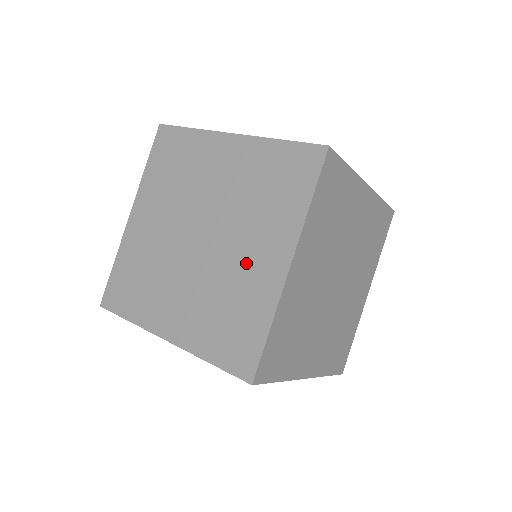
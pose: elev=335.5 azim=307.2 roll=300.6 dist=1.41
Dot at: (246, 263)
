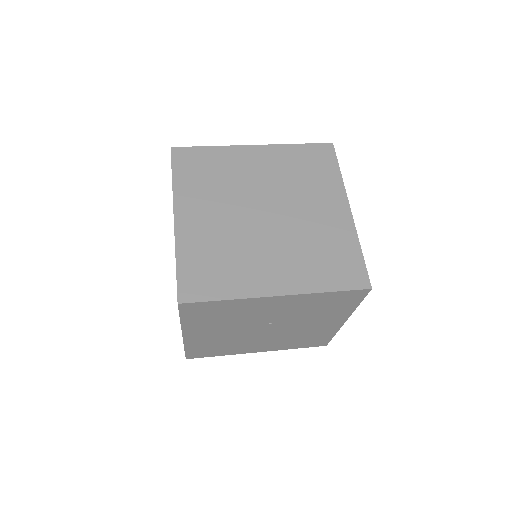
Dot at: (318, 218)
